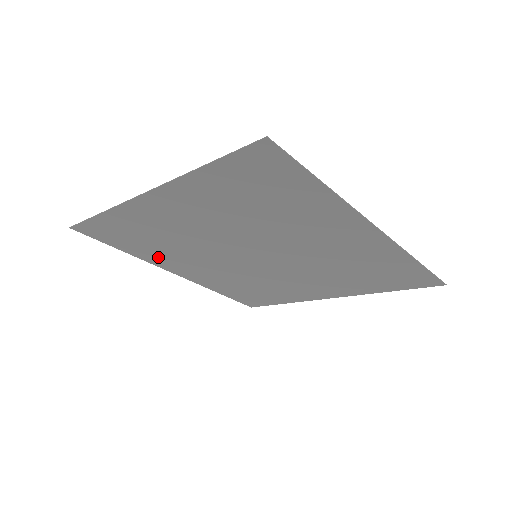
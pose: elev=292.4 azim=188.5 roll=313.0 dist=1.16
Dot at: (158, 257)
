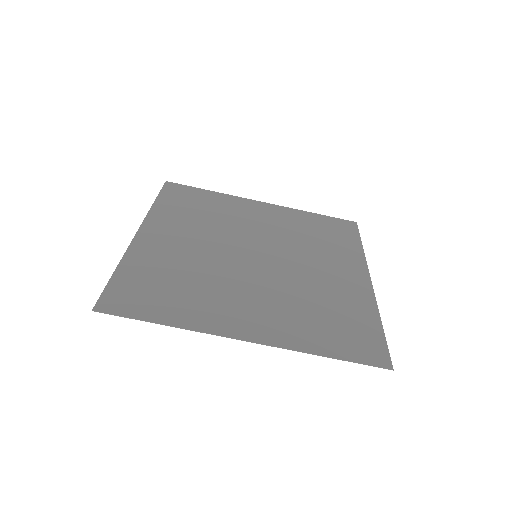
Dot at: (150, 258)
